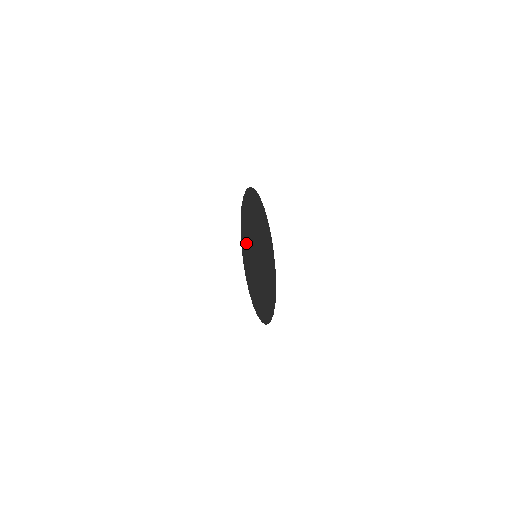
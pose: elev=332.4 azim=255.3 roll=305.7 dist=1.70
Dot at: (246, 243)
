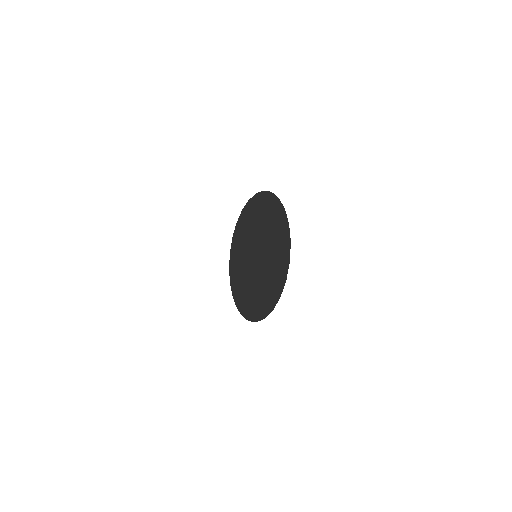
Dot at: (243, 236)
